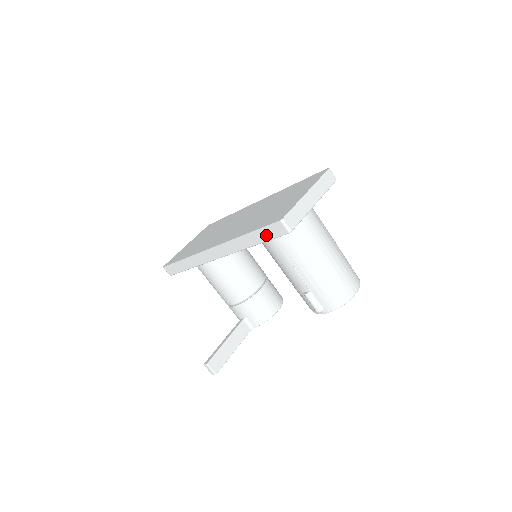
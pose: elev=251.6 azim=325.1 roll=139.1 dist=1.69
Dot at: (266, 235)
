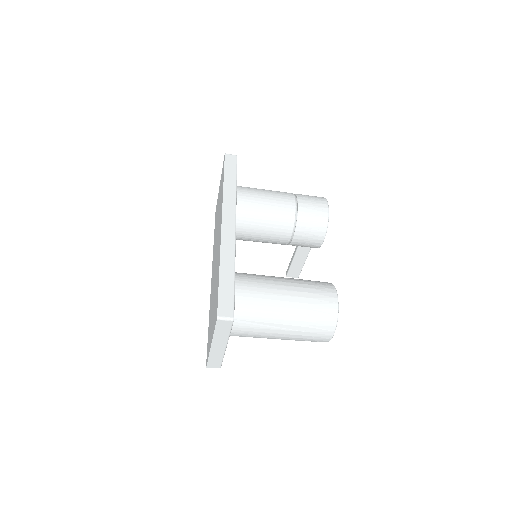
Dot at: occluded
